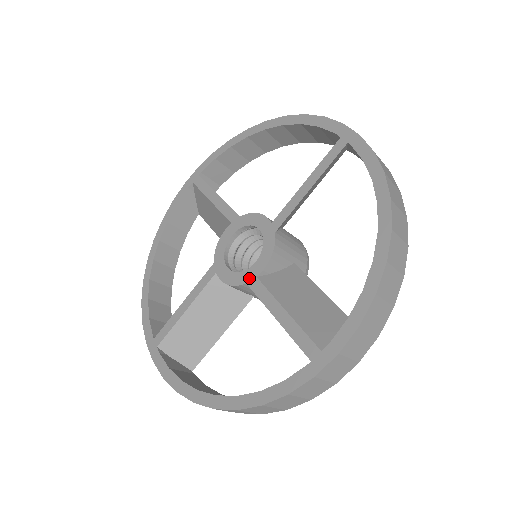
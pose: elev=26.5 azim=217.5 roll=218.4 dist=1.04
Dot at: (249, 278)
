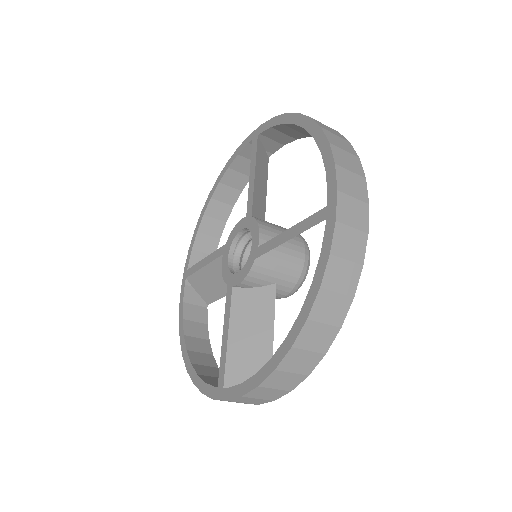
Dot at: (254, 254)
